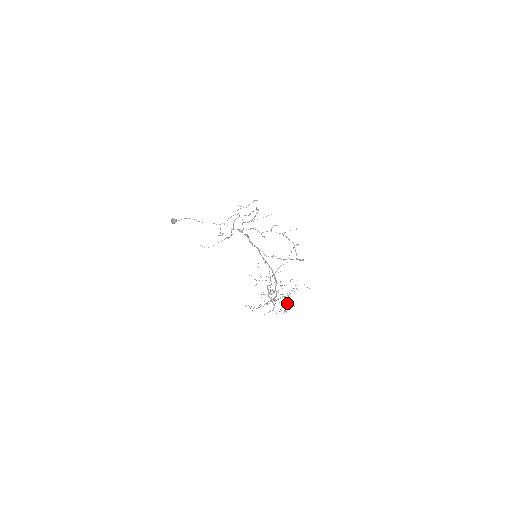
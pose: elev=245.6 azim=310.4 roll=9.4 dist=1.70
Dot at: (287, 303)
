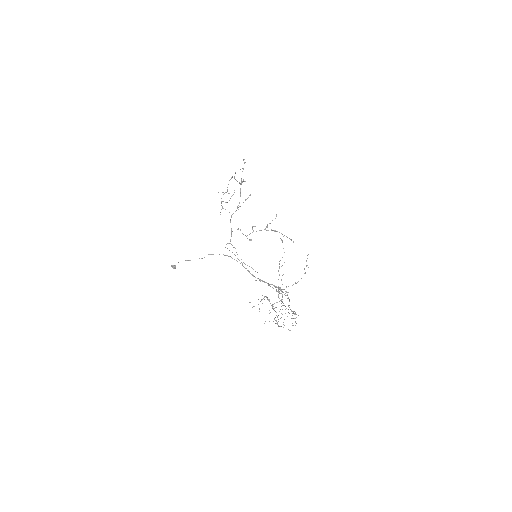
Dot at: occluded
